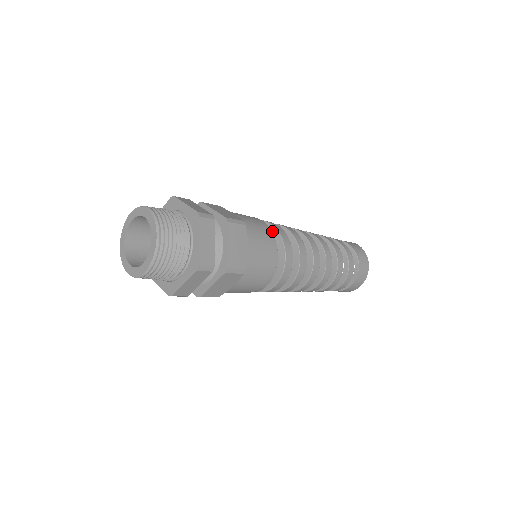
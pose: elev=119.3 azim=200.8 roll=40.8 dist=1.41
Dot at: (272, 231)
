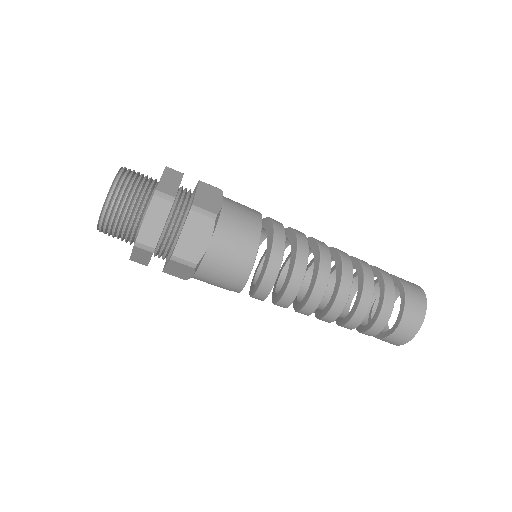
Dot at: (270, 237)
